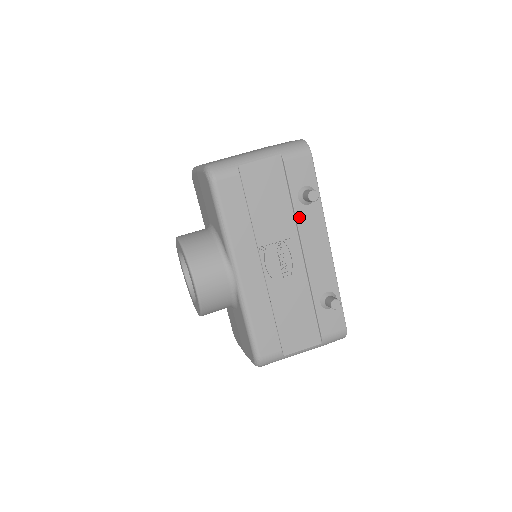
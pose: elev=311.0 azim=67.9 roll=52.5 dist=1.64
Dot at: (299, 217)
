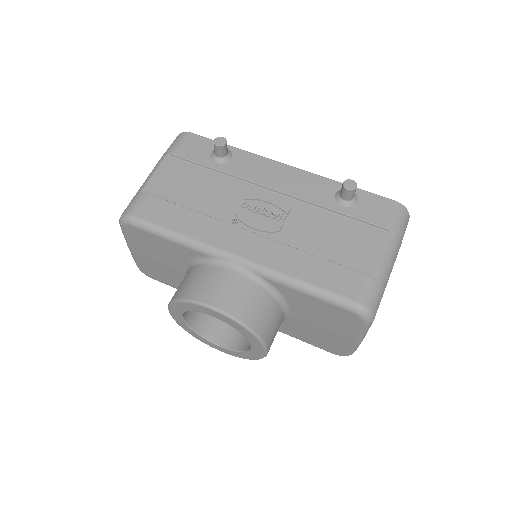
Dot at: (235, 173)
